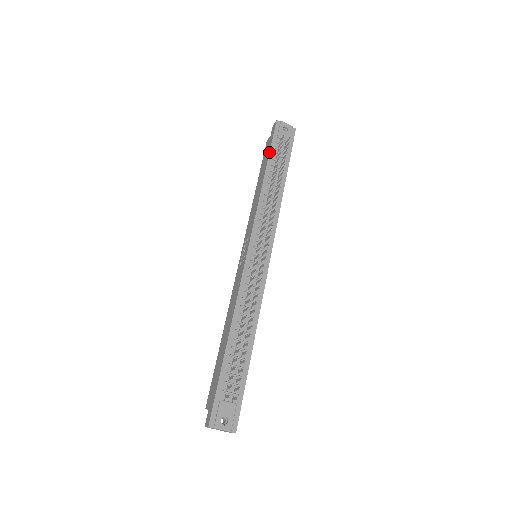
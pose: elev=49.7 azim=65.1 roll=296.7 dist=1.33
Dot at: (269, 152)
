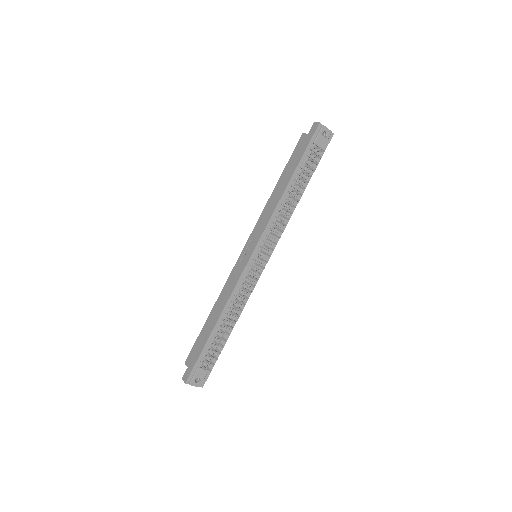
Dot at: (300, 159)
